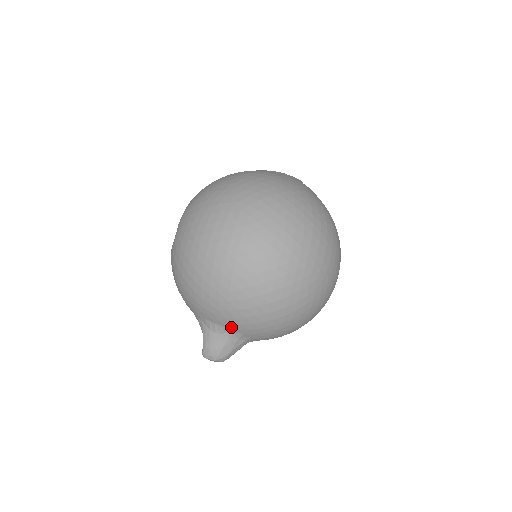
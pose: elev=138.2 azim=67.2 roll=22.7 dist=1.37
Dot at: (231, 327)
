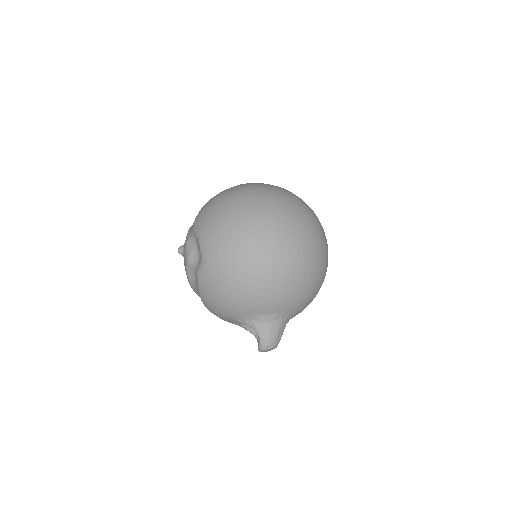
Dot at: (282, 311)
